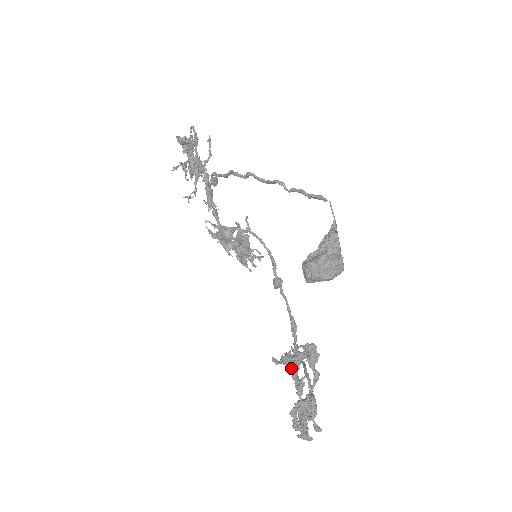
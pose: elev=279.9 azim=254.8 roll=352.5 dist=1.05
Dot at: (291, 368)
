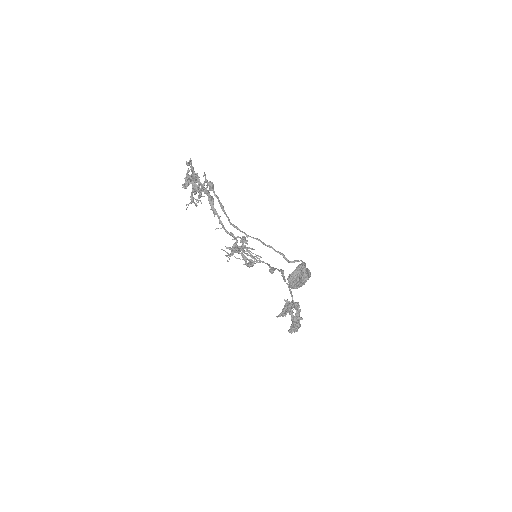
Dot at: occluded
